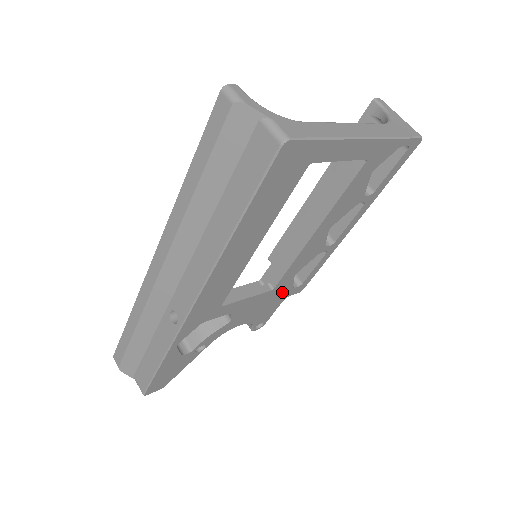
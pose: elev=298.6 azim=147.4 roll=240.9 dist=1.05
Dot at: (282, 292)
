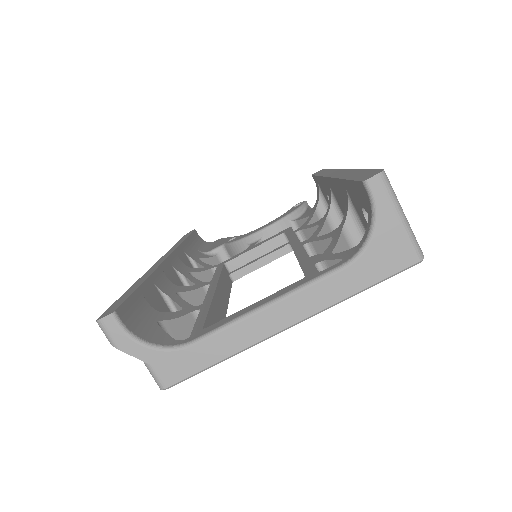
Dot at: occluded
